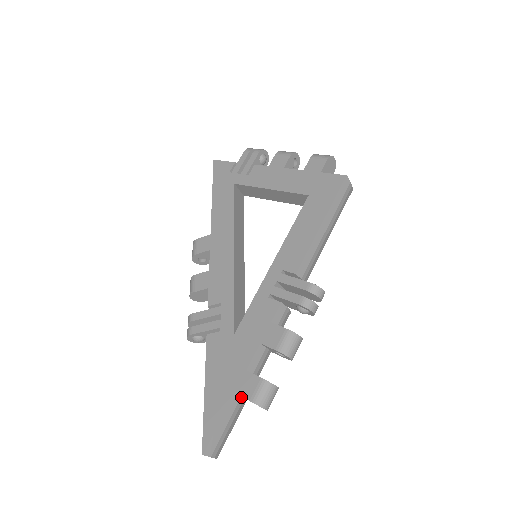
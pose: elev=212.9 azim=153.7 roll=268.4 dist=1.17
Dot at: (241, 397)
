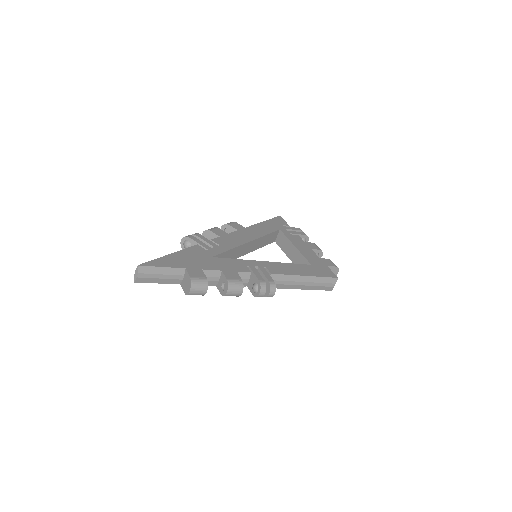
Dot at: (183, 276)
